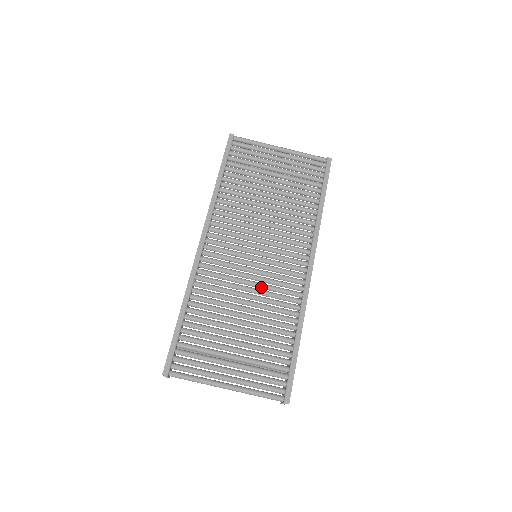
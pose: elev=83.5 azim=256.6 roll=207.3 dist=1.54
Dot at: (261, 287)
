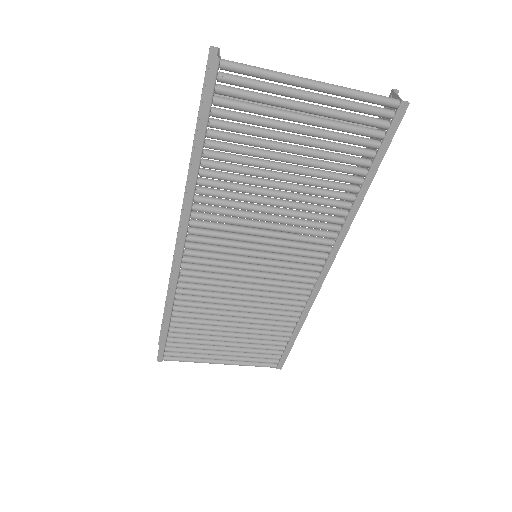
Dot at: (260, 290)
